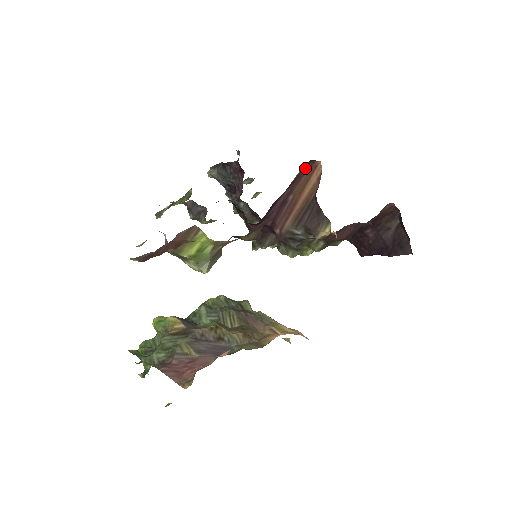
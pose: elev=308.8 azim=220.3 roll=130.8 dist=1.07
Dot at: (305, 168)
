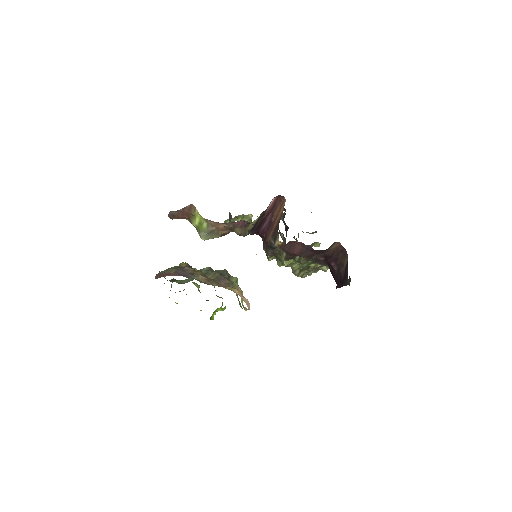
Dot at: (278, 200)
